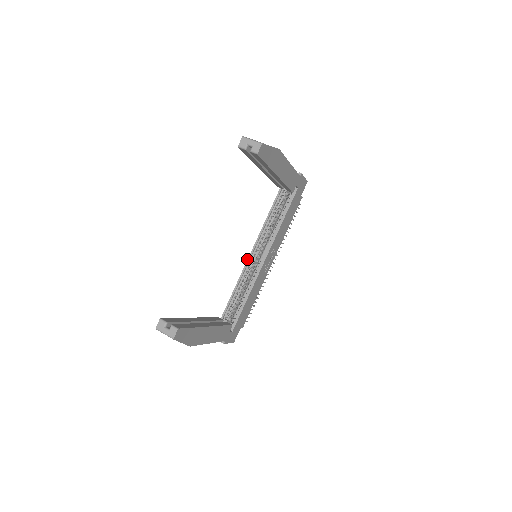
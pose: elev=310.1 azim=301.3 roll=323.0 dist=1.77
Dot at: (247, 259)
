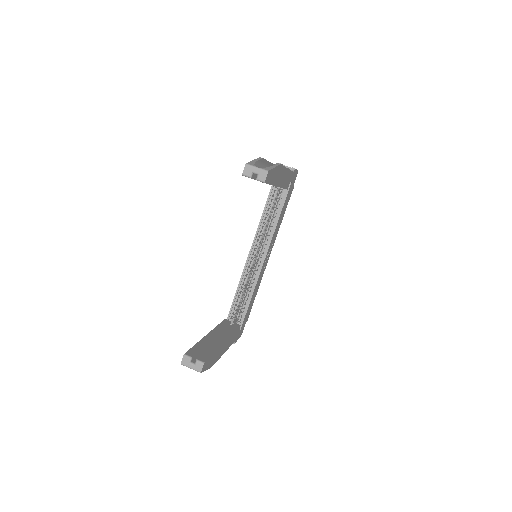
Dot at: occluded
